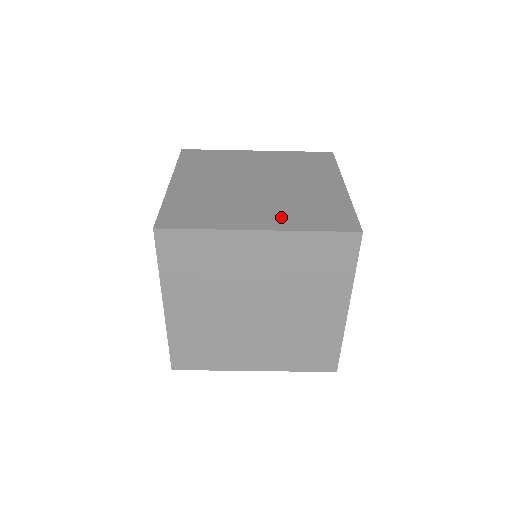
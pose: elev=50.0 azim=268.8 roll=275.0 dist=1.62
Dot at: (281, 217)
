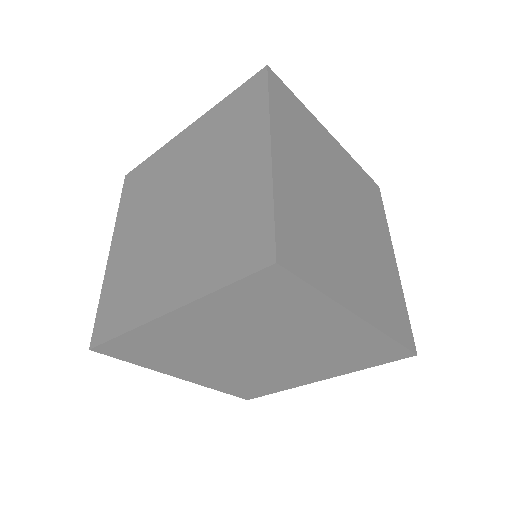
Dot at: (371, 299)
